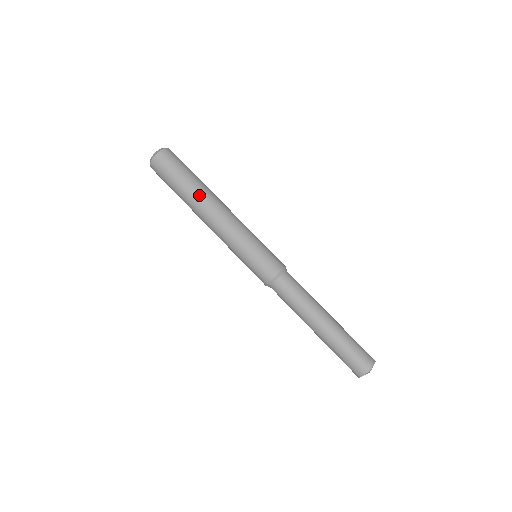
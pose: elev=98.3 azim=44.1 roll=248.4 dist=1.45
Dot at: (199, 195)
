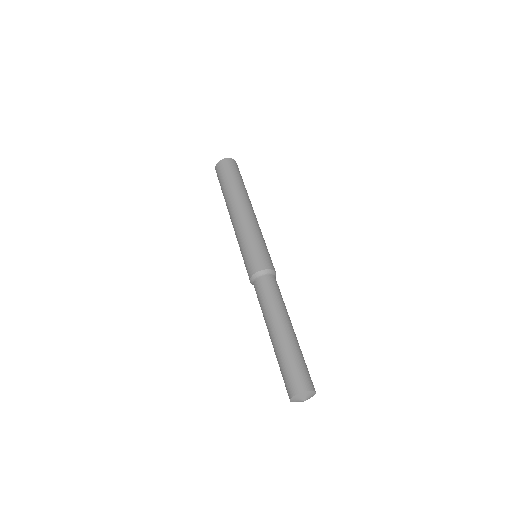
Dot at: (242, 193)
